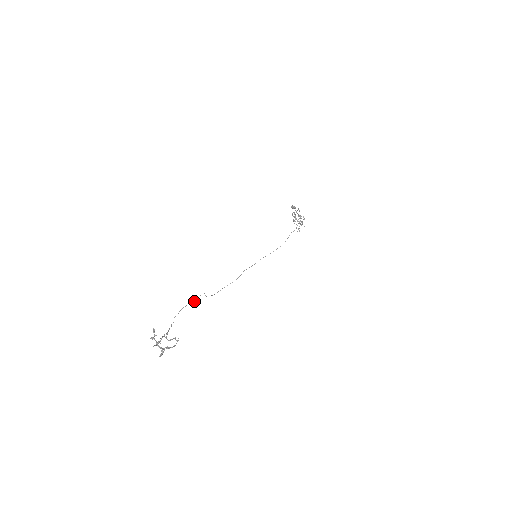
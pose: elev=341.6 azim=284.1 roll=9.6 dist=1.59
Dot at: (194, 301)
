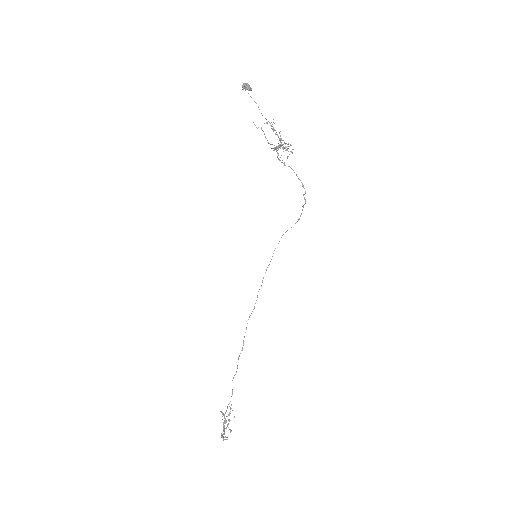
Dot at: occluded
